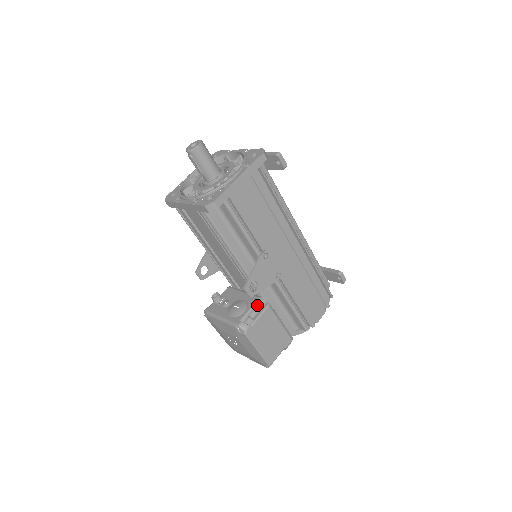
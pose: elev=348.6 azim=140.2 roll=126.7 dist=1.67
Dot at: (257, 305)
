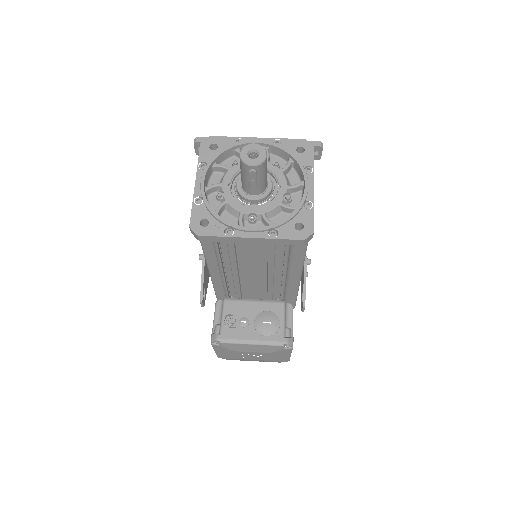
Dot at: (285, 311)
